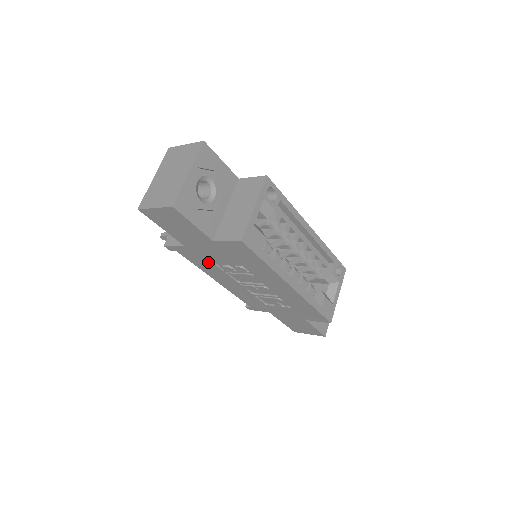
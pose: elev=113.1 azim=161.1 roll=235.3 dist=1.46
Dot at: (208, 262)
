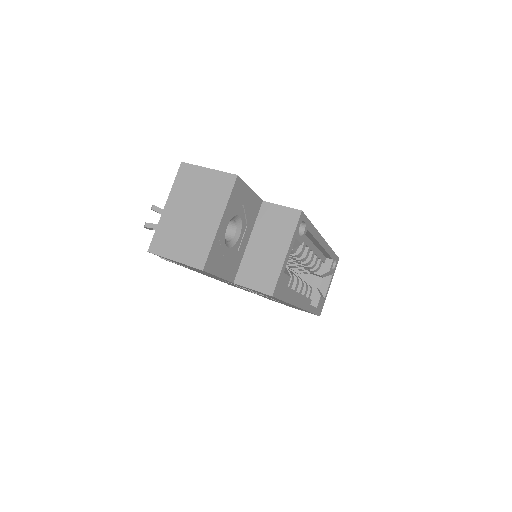
Dot at: (211, 276)
